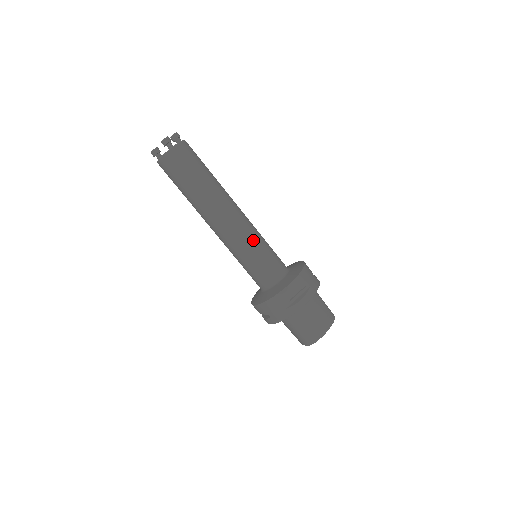
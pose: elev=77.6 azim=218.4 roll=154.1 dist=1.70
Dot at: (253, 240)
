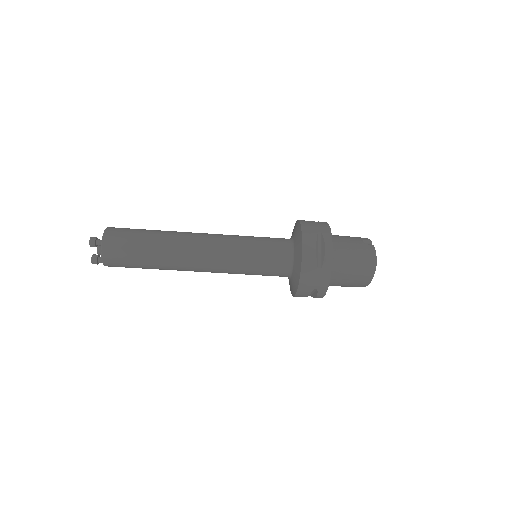
Dot at: (237, 272)
